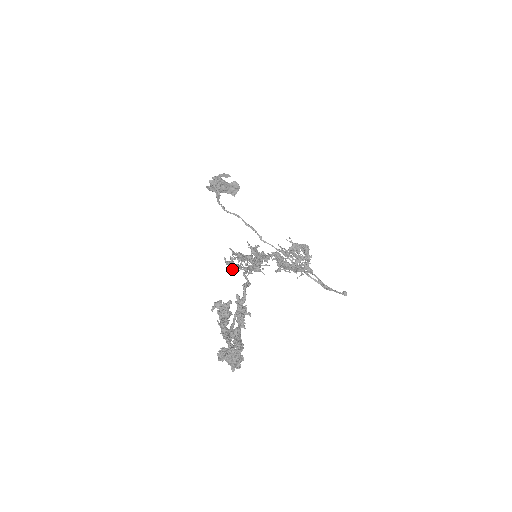
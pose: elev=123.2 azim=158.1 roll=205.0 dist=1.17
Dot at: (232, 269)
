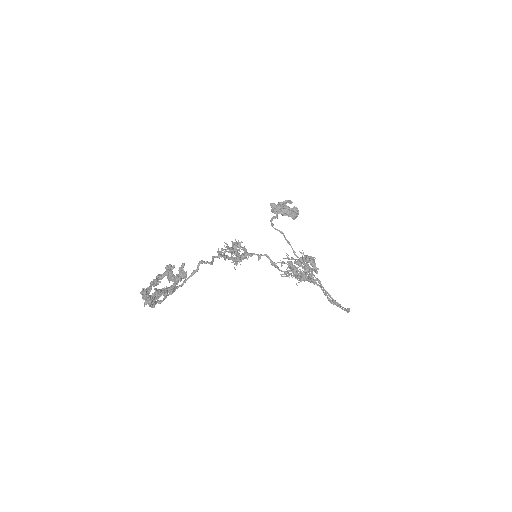
Dot at: (218, 257)
